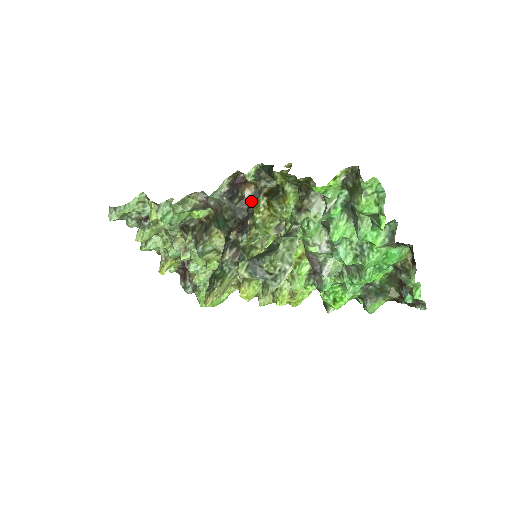
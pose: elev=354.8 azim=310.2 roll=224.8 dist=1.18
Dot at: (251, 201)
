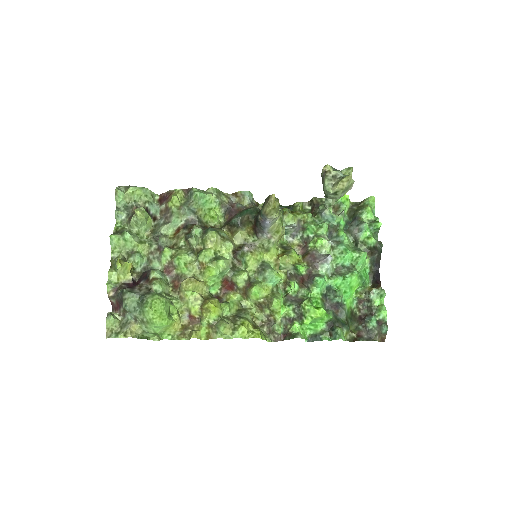
Dot at: occluded
